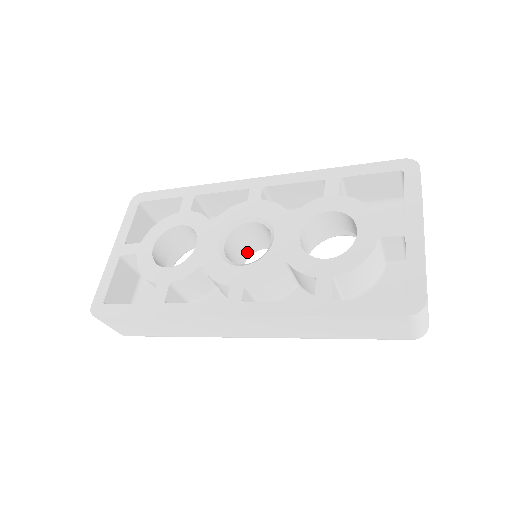
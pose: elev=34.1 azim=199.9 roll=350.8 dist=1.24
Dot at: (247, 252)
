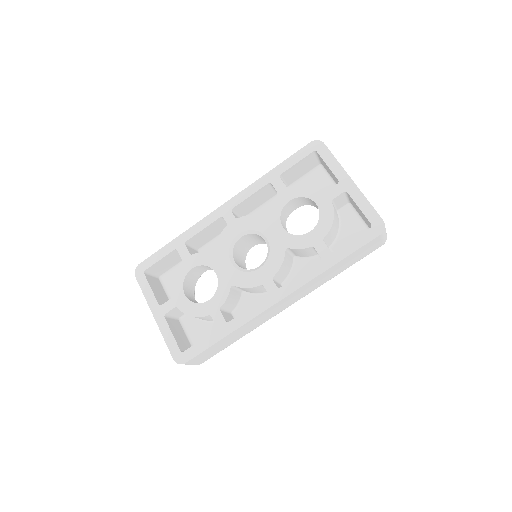
Dot at: (243, 257)
